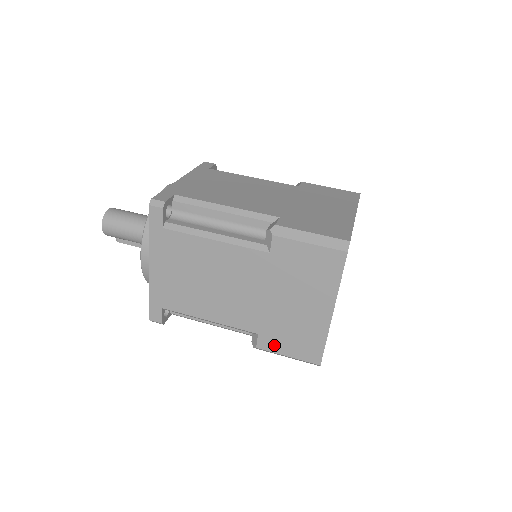
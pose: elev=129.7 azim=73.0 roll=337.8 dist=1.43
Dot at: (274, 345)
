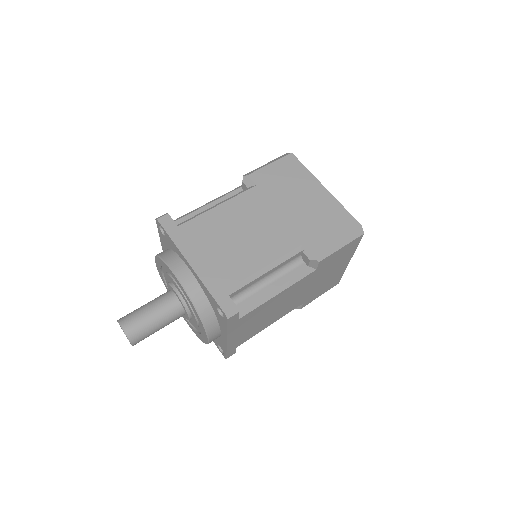
Dot at: (312, 299)
